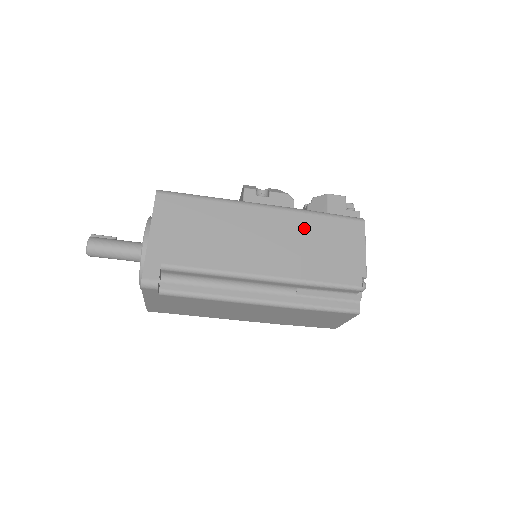
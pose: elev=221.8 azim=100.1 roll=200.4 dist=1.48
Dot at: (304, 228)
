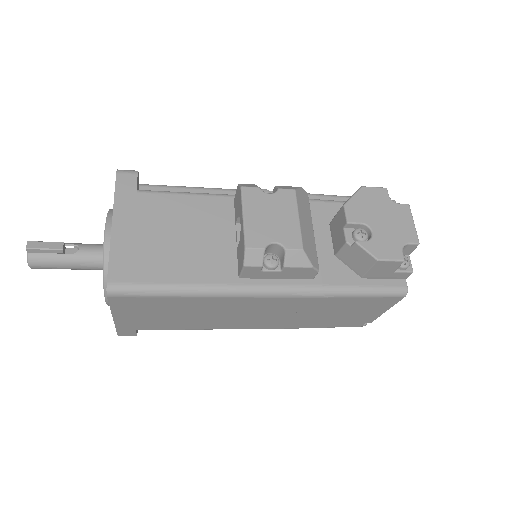
Dot at: (316, 306)
